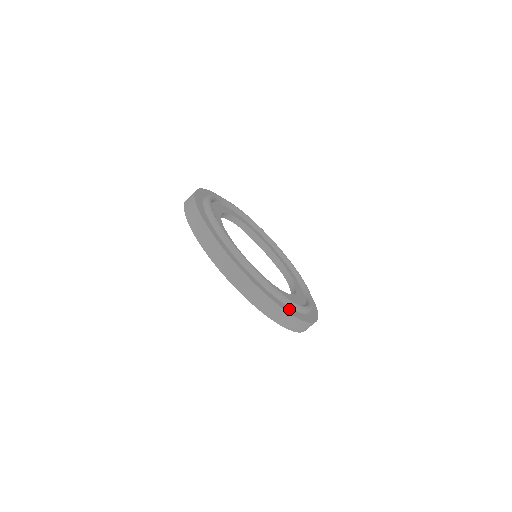
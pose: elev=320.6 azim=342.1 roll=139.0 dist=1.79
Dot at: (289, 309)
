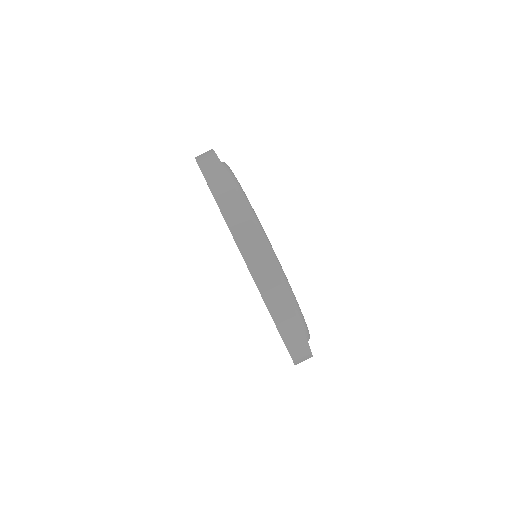
Dot at: occluded
